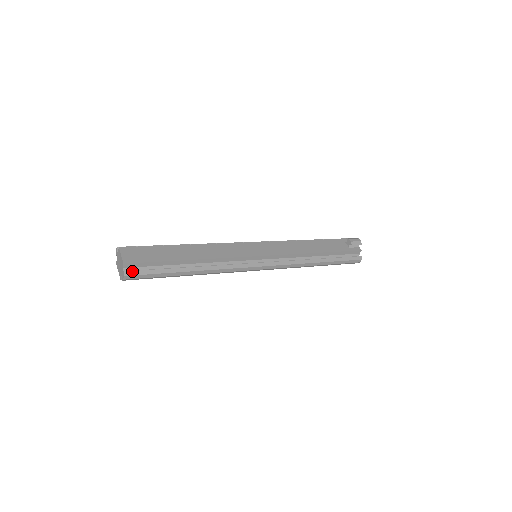
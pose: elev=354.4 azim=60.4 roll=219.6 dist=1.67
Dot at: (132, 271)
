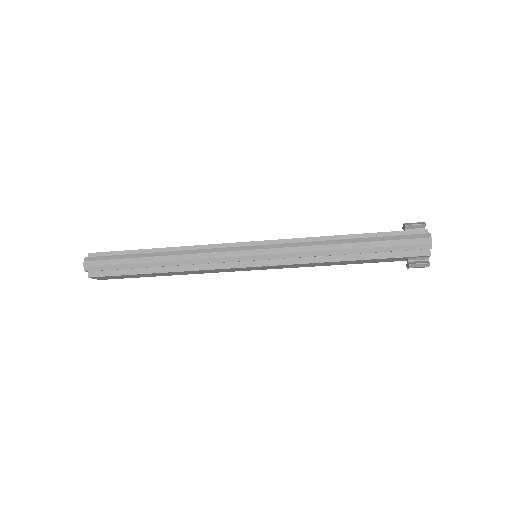
Dot at: (93, 257)
